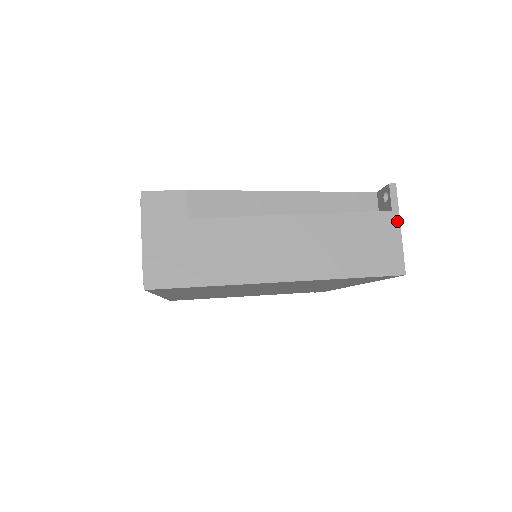
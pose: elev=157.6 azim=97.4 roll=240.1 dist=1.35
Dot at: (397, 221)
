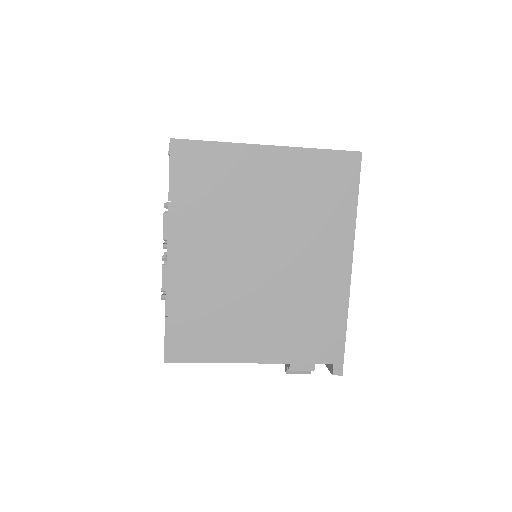
Dot at: occluded
